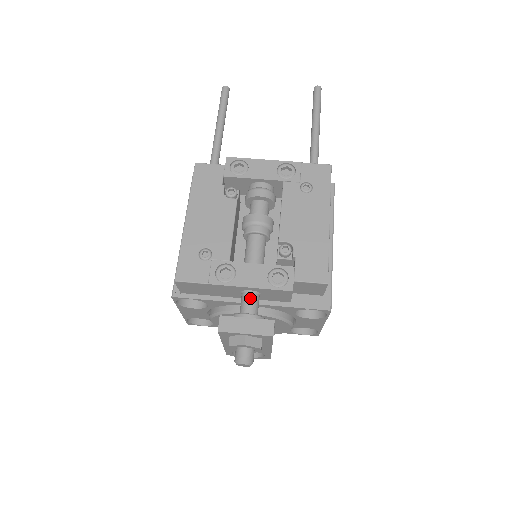
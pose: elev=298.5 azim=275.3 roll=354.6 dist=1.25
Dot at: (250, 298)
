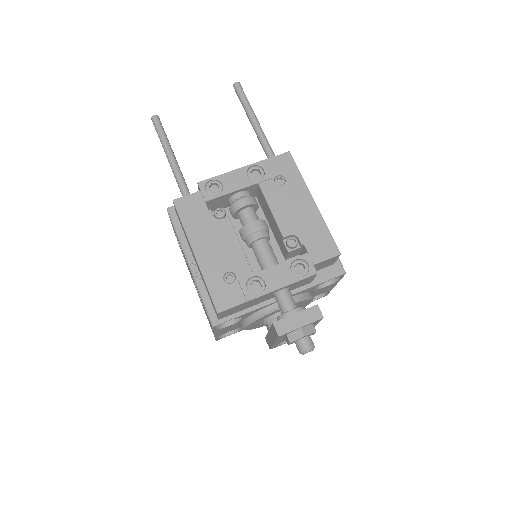
Dot at: (285, 296)
